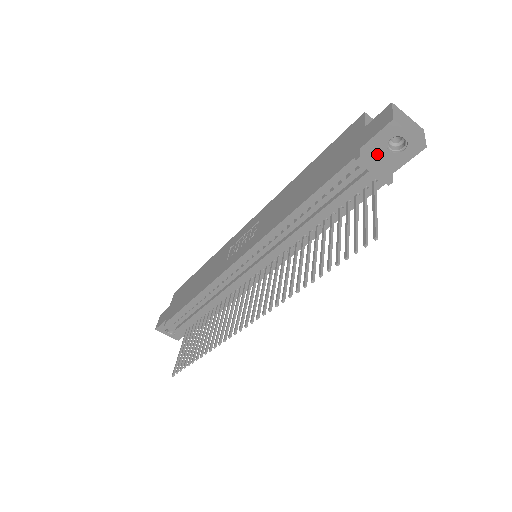
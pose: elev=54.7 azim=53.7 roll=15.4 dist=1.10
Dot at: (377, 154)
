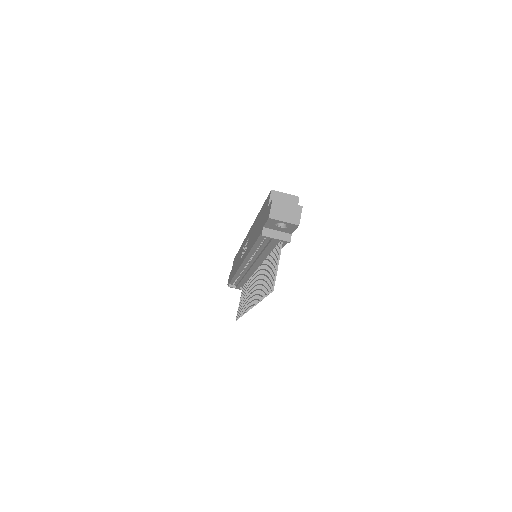
Dot at: (275, 228)
